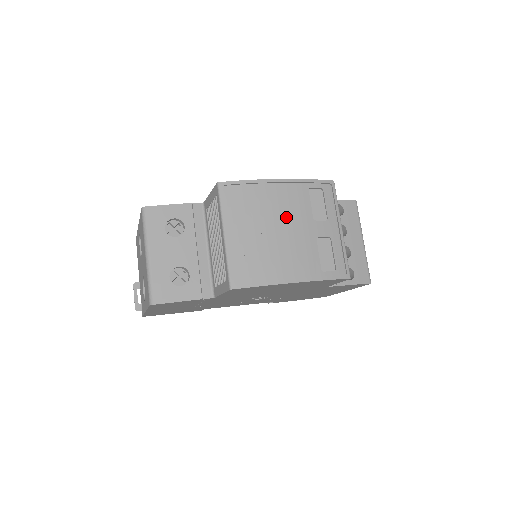
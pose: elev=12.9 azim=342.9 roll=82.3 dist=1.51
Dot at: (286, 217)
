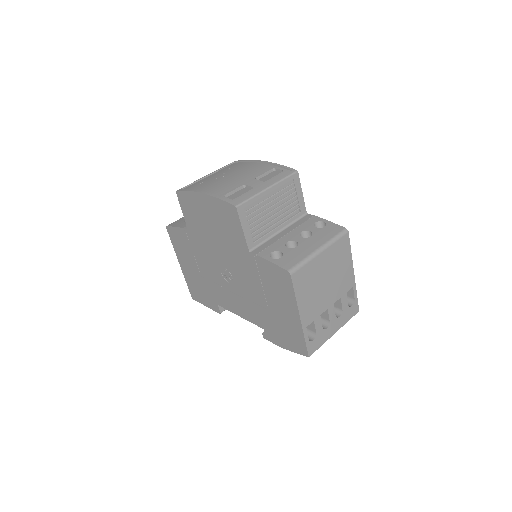
Dot at: (241, 173)
